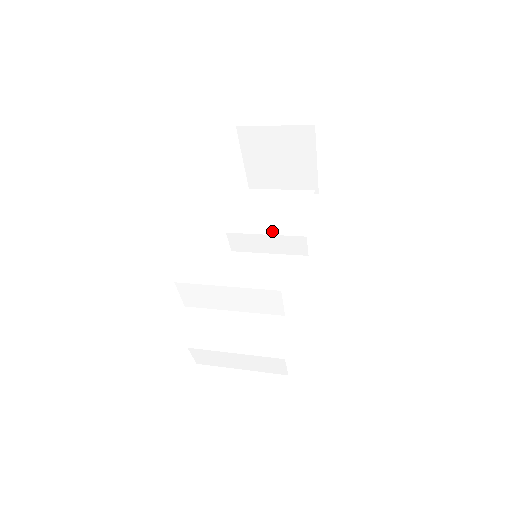
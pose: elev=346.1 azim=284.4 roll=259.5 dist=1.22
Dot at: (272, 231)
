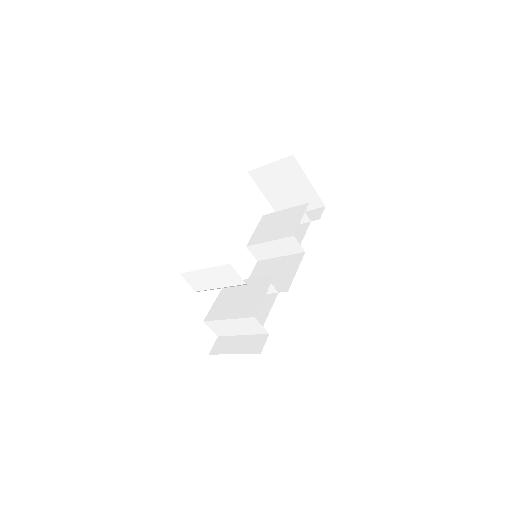
Dot at: (273, 238)
